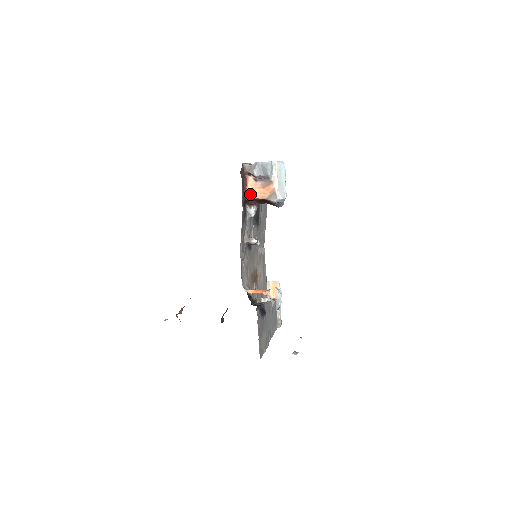
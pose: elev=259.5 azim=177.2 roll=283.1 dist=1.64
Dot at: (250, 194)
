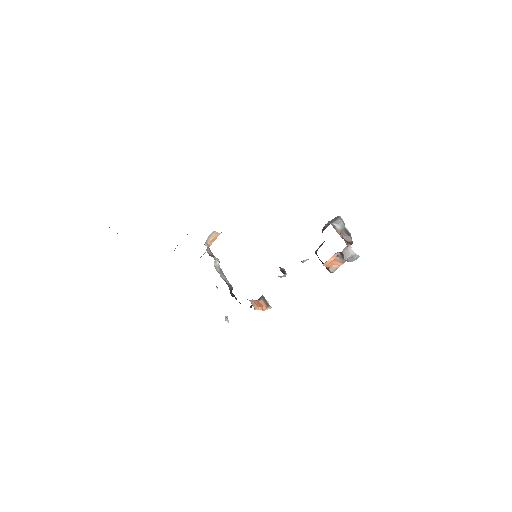
Dot at: (326, 263)
